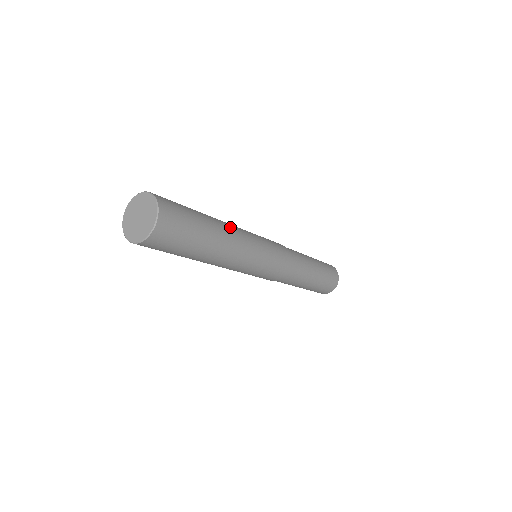
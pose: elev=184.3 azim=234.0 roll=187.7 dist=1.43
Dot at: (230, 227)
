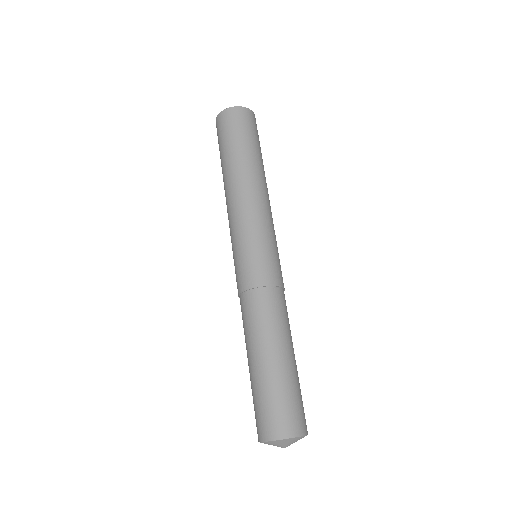
Dot at: occluded
